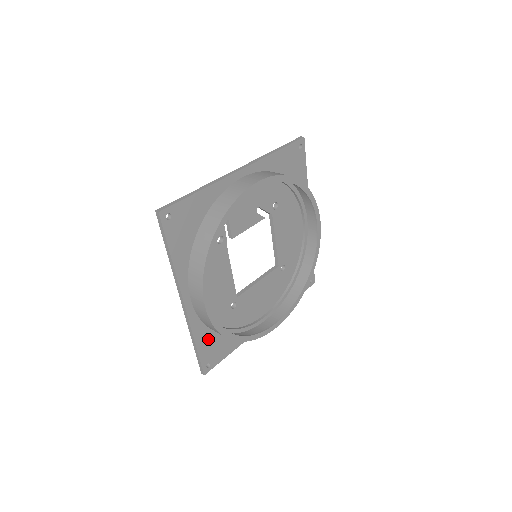
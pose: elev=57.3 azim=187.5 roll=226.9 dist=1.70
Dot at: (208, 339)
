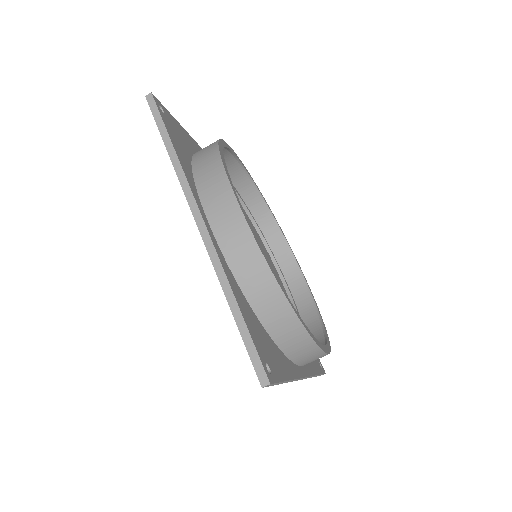
Dot at: (249, 315)
